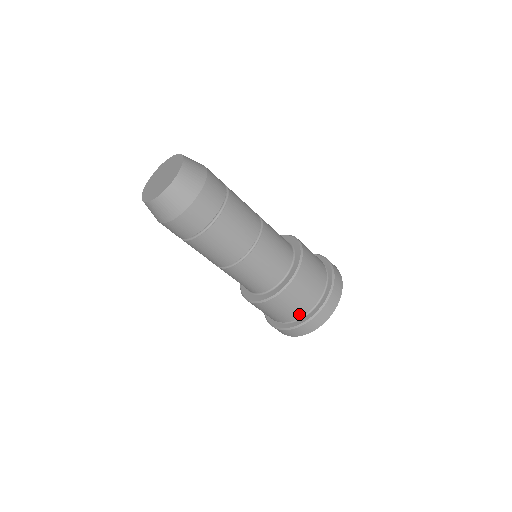
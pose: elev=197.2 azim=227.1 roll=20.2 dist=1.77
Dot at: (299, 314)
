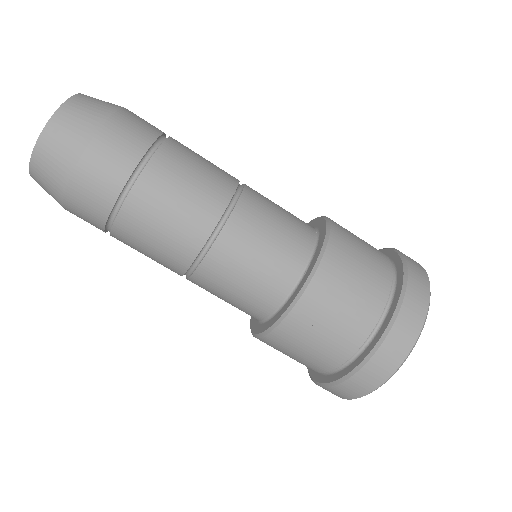
Dot at: (357, 336)
